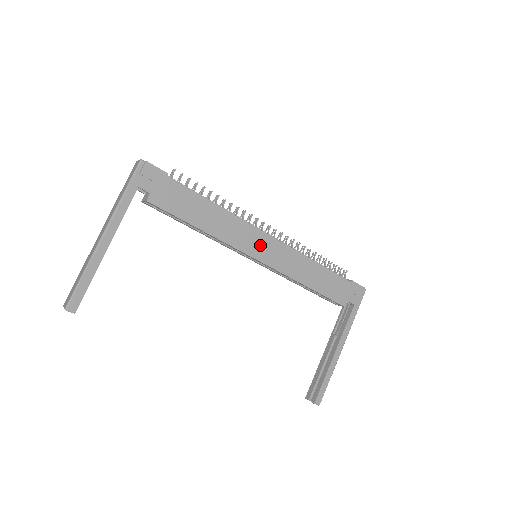
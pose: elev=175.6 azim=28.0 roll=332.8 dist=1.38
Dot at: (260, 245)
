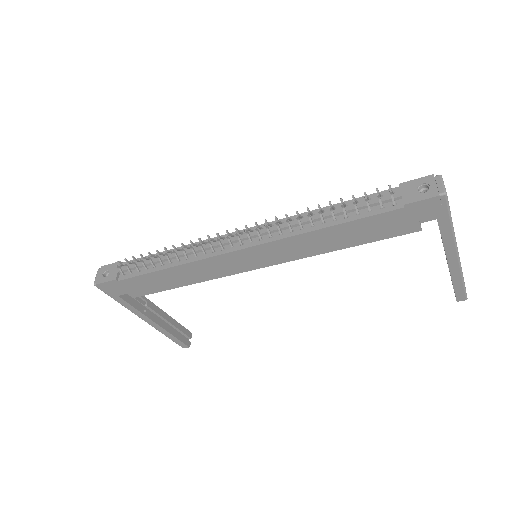
Dot at: (243, 260)
